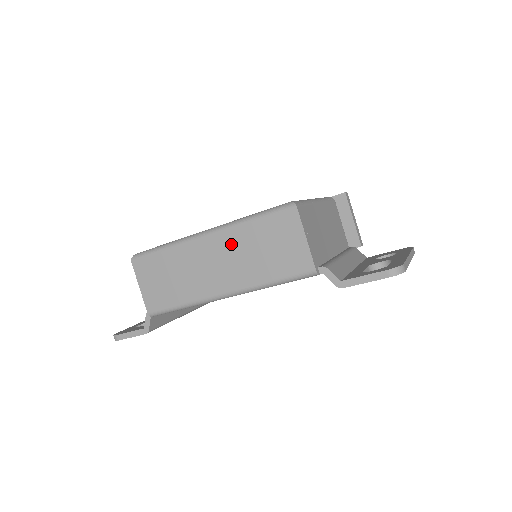
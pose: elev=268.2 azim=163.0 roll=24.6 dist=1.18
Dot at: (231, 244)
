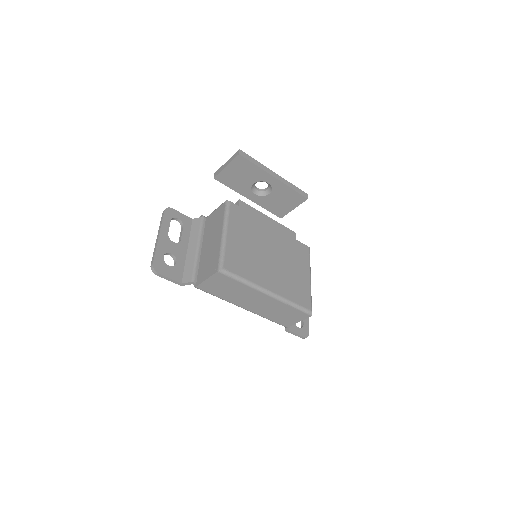
Dot at: (273, 304)
